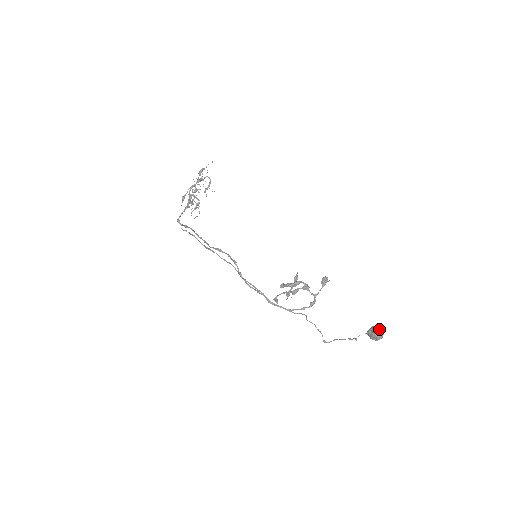
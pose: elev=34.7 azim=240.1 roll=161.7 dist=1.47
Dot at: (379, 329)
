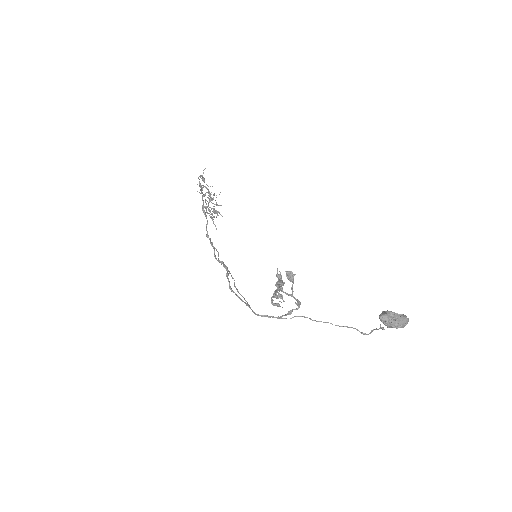
Dot at: (386, 316)
